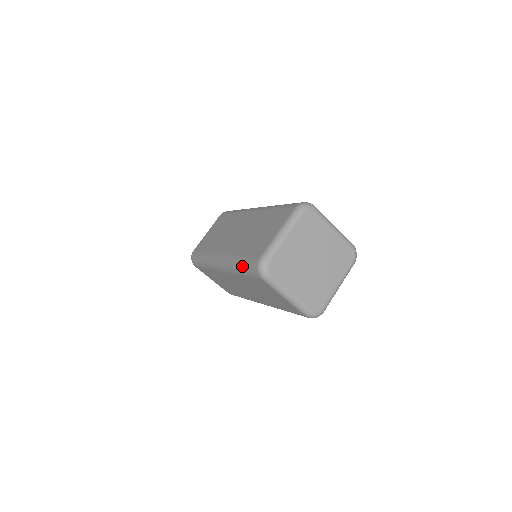
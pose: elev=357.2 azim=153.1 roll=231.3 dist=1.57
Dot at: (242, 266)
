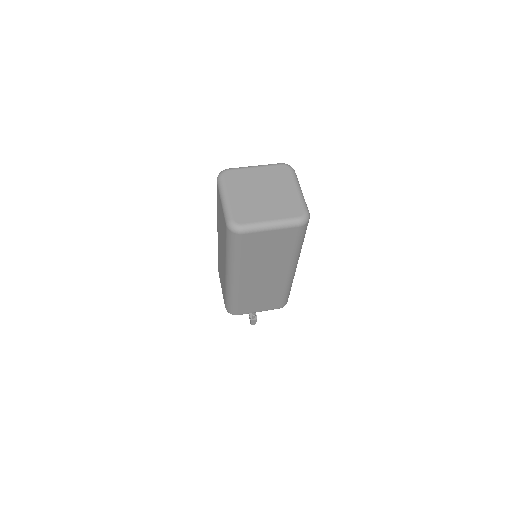
Dot at: (230, 249)
